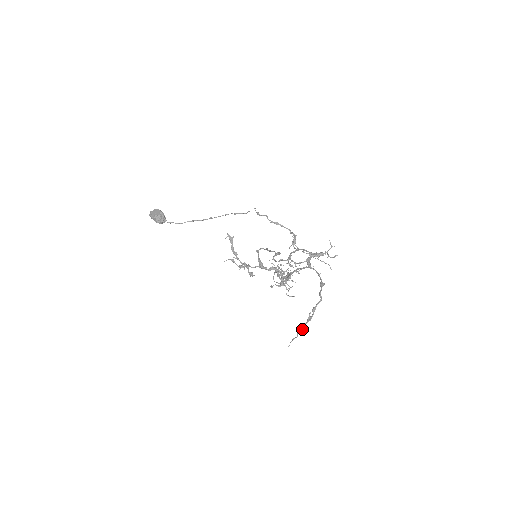
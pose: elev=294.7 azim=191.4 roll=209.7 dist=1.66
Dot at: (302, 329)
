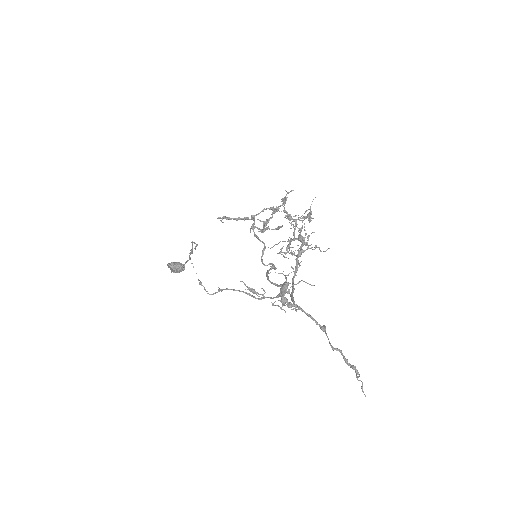
Dot at: occluded
